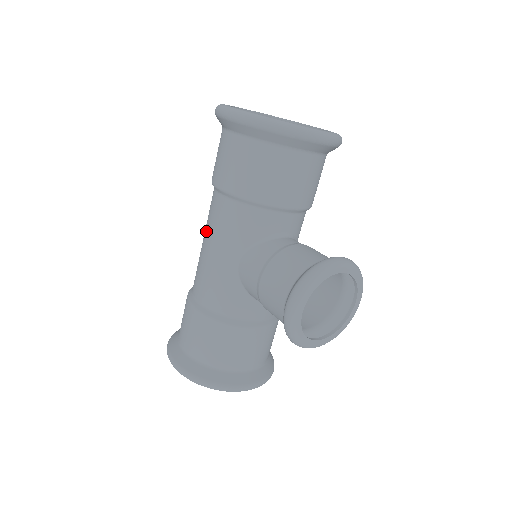
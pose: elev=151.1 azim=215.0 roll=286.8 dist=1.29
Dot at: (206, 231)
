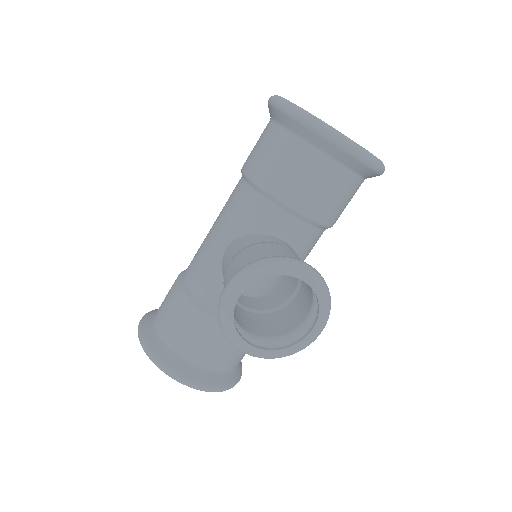
Dot at: occluded
